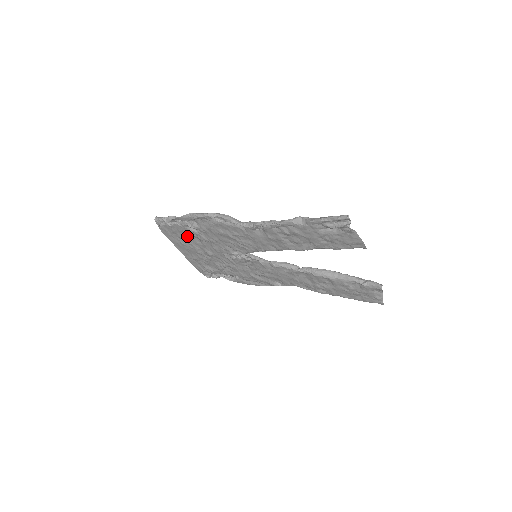
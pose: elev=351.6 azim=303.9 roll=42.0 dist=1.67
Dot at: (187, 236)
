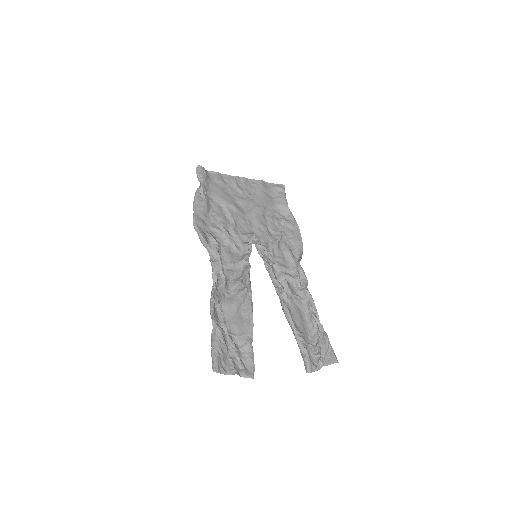
Dot at: (221, 195)
